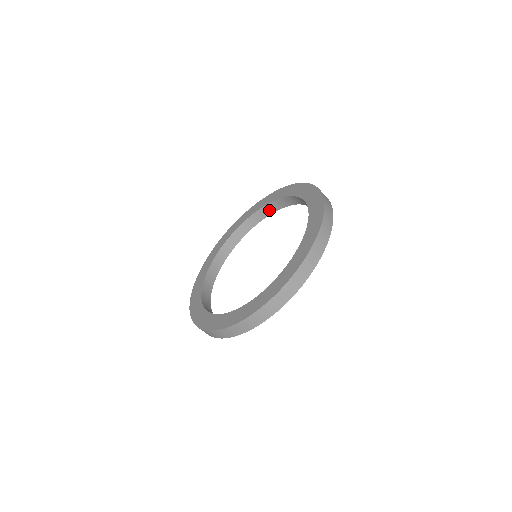
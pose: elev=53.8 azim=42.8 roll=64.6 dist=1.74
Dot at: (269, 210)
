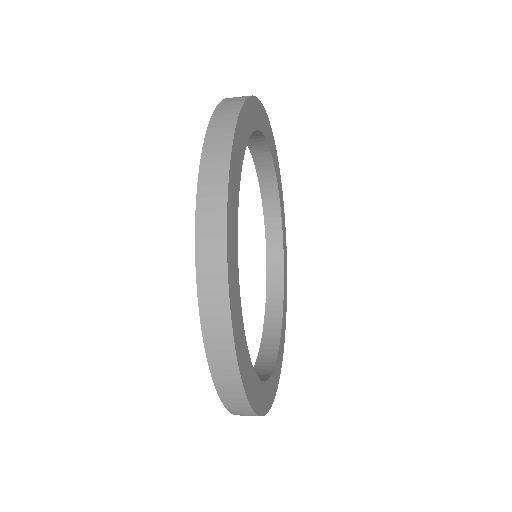
Dot at: (267, 173)
